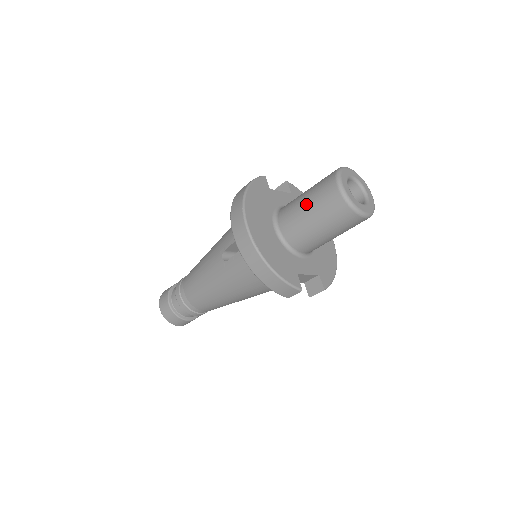
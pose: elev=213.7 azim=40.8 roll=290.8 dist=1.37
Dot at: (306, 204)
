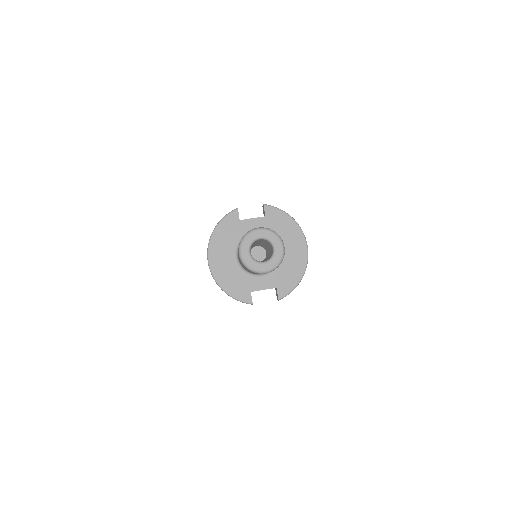
Dot at: occluded
